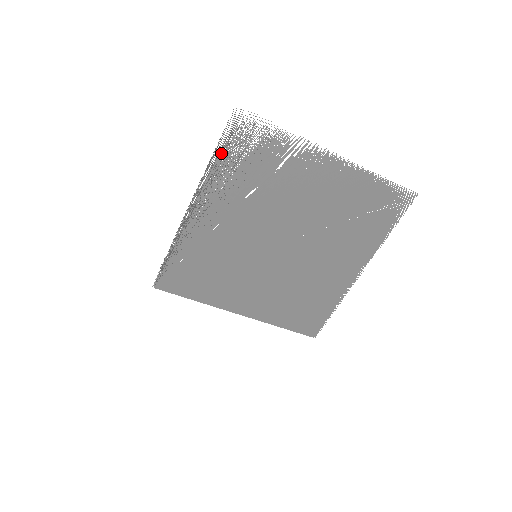
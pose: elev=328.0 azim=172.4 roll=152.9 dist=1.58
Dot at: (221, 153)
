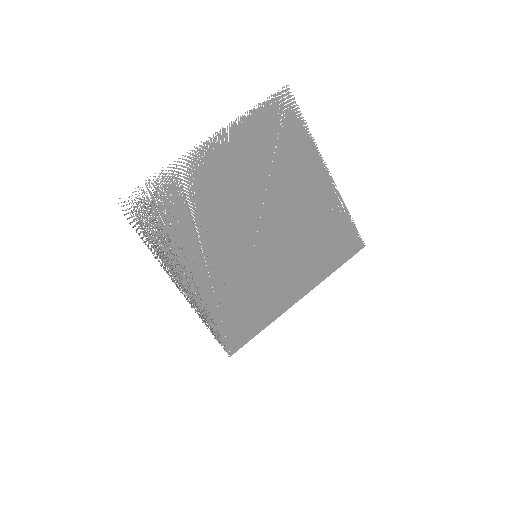
Dot at: (147, 236)
